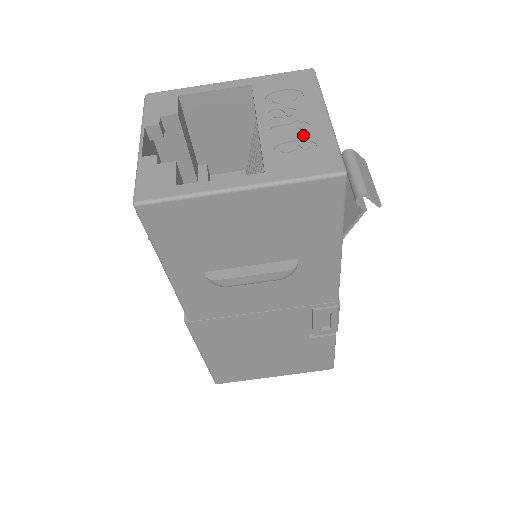
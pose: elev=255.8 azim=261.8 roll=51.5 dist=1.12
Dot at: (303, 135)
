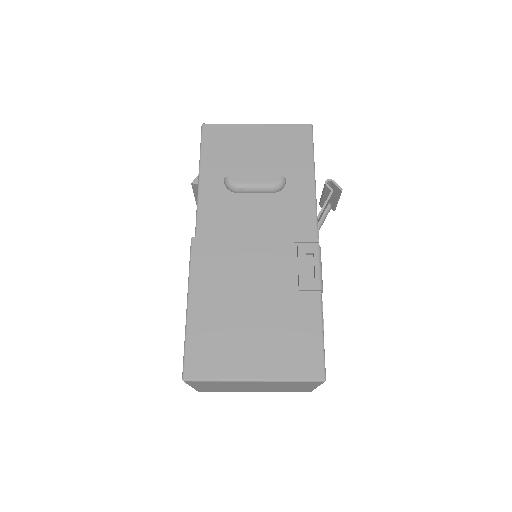
Dot at: occluded
